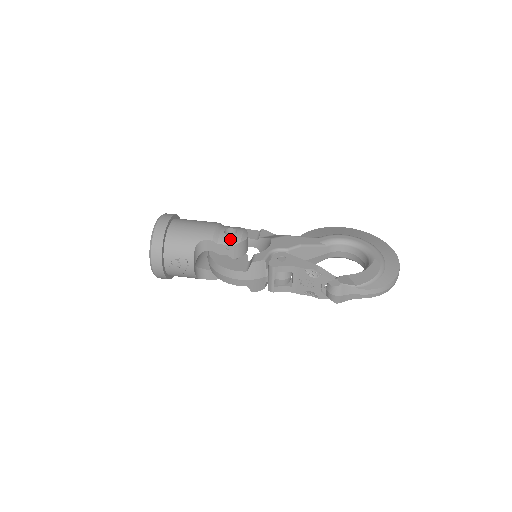
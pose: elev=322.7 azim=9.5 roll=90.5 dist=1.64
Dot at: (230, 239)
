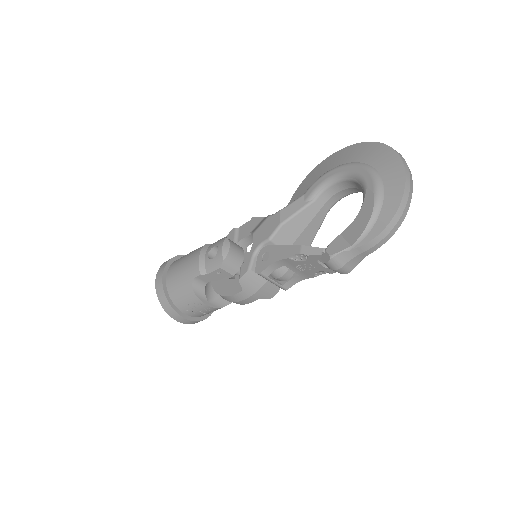
Dot at: (214, 263)
